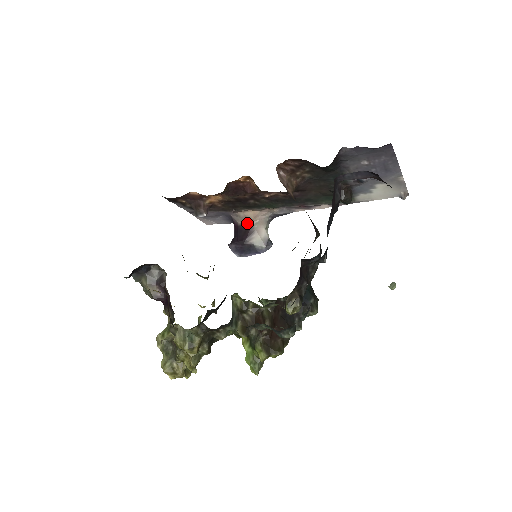
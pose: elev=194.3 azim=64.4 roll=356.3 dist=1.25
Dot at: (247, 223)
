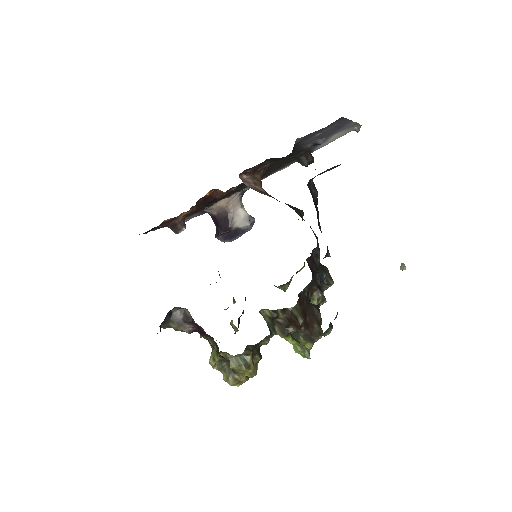
Dot at: (222, 211)
